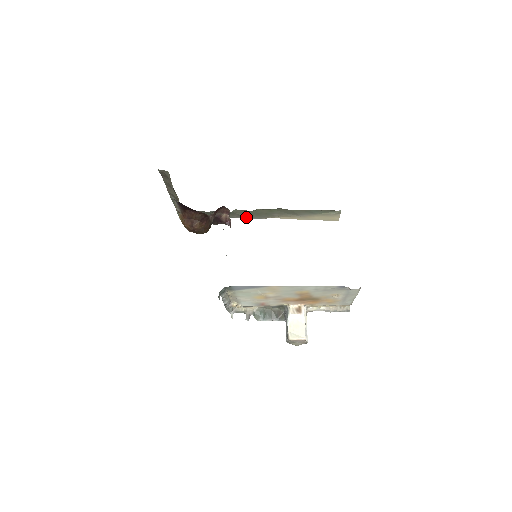
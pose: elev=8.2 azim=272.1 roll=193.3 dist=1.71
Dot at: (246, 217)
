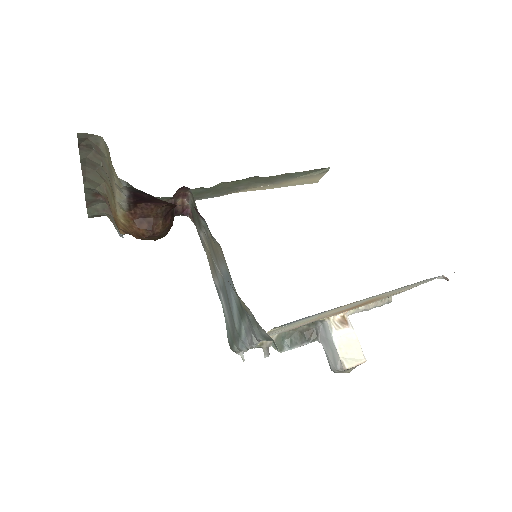
Dot at: (196, 198)
